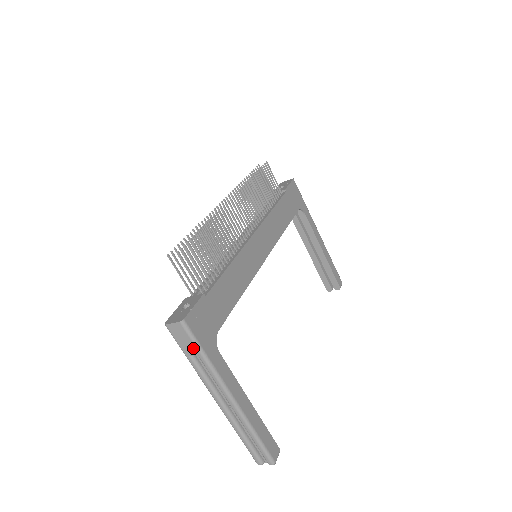
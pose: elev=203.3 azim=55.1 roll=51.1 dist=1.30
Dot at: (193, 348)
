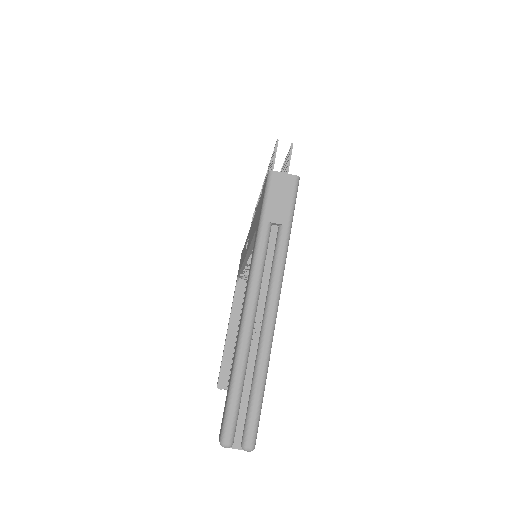
Dot at: (285, 214)
